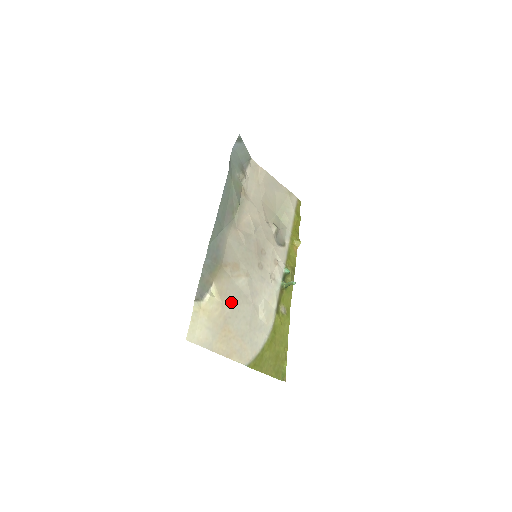
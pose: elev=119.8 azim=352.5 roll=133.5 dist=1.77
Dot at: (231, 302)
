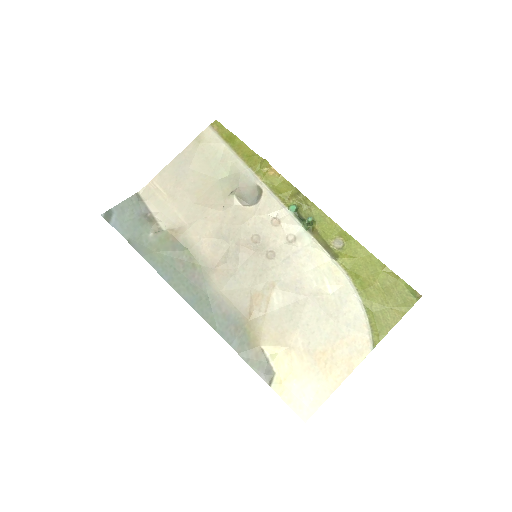
Dot at: (293, 331)
